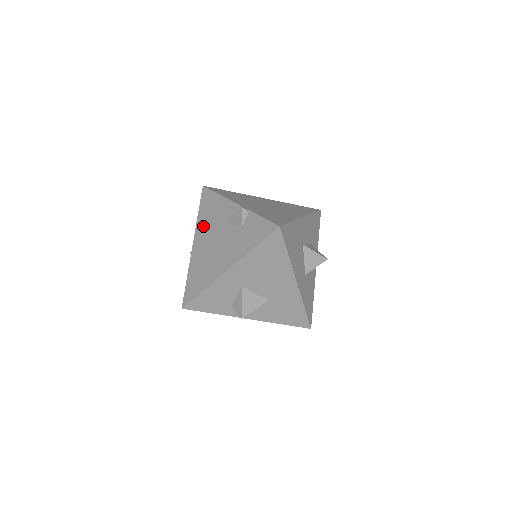
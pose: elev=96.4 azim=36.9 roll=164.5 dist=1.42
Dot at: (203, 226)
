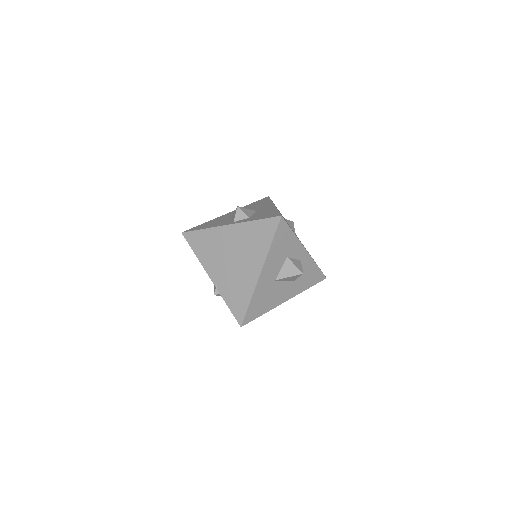
Dot at: occluded
